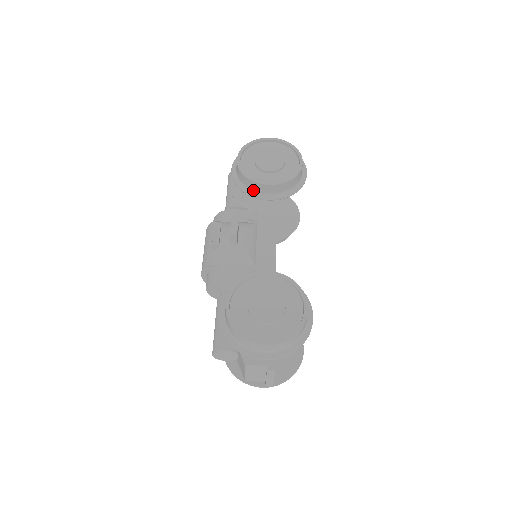
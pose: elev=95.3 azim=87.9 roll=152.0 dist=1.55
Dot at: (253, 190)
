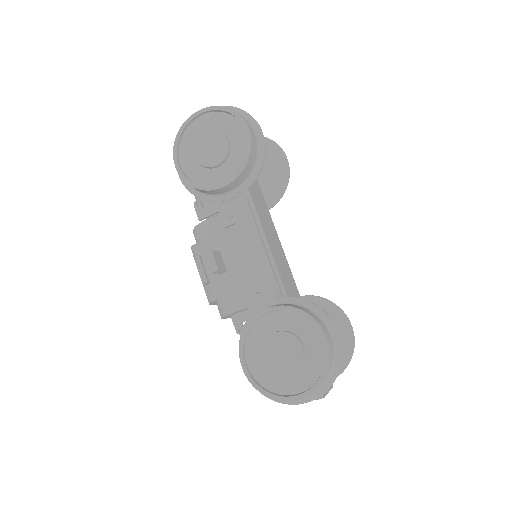
Dot at: (212, 194)
